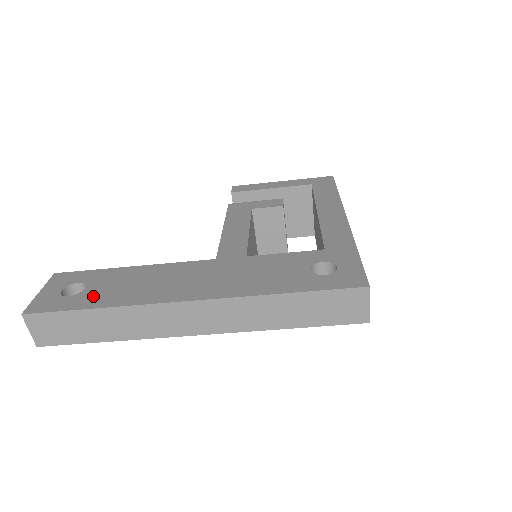
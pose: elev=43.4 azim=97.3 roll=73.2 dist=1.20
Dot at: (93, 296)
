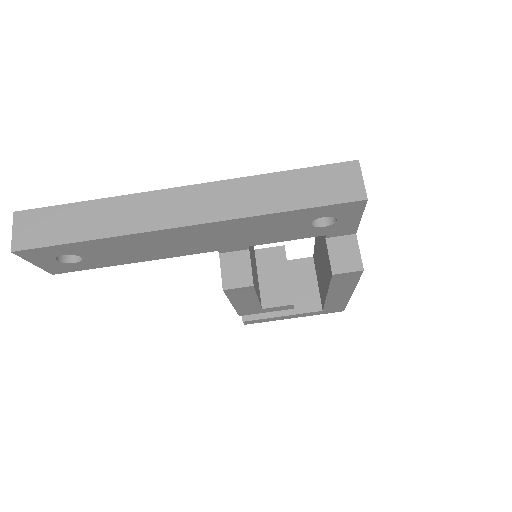
Dot at: occluded
